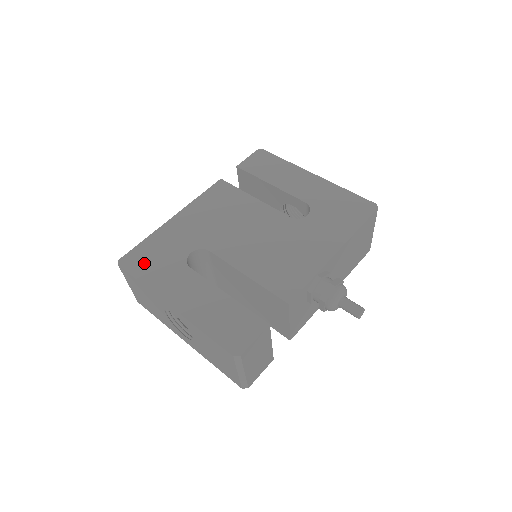
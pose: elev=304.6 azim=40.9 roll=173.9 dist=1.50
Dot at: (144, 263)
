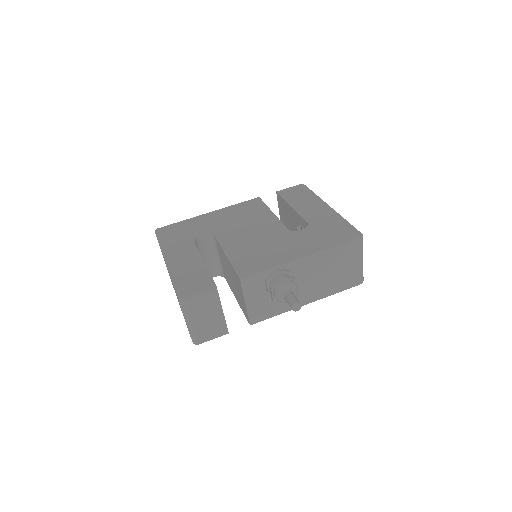
Dot at: (170, 234)
